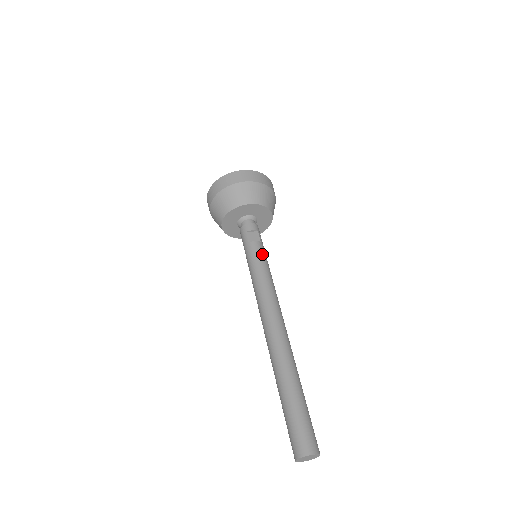
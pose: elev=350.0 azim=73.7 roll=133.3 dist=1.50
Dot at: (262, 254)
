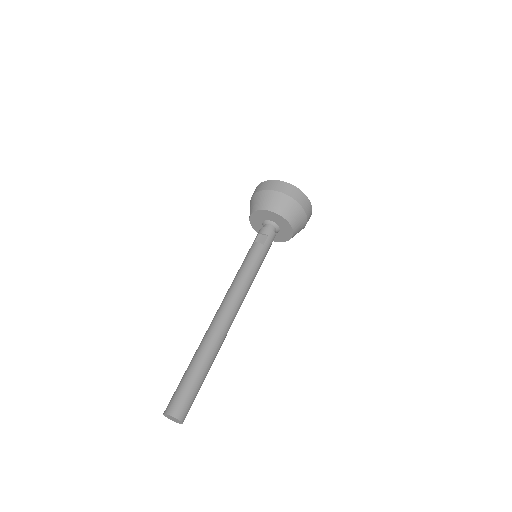
Dot at: (255, 255)
